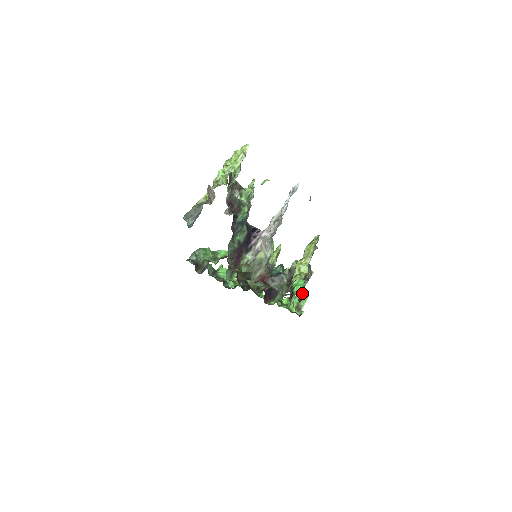
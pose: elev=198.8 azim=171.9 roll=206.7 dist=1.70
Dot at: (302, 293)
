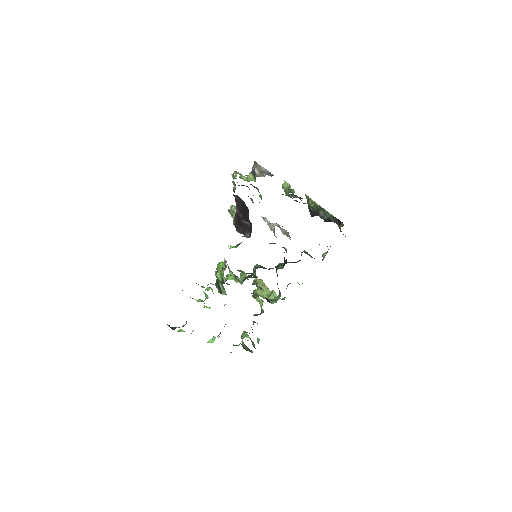
Dot at: (247, 334)
